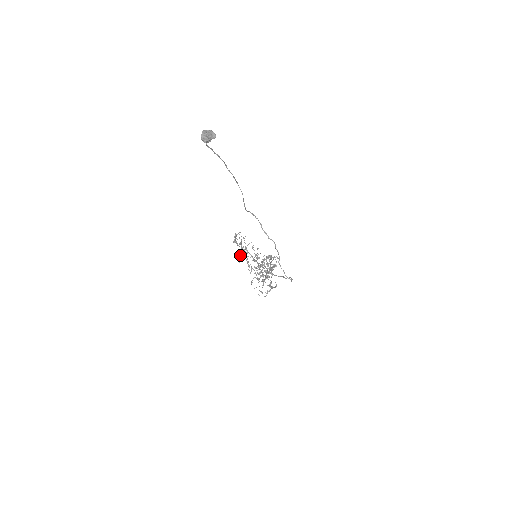
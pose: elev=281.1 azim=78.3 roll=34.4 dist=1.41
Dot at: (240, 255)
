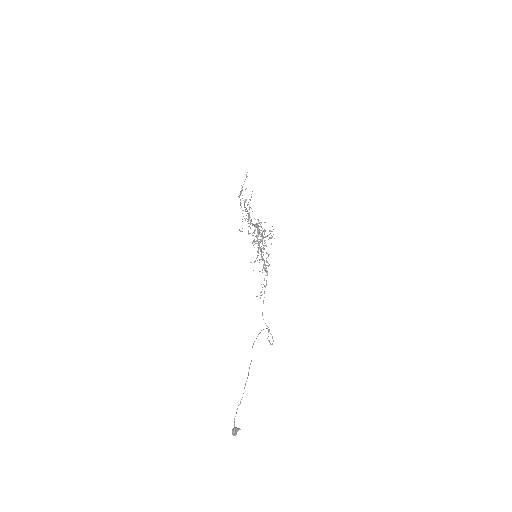
Dot at: occluded
